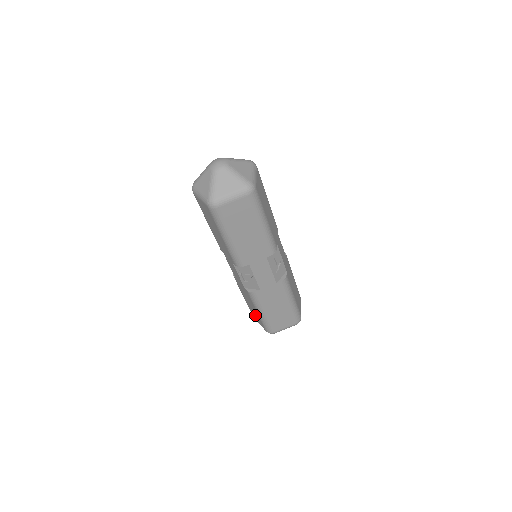
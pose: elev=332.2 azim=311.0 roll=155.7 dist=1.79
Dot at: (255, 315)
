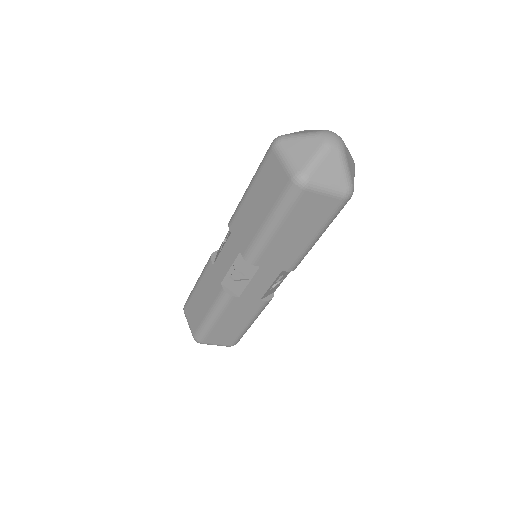
Dot at: (194, 312)
